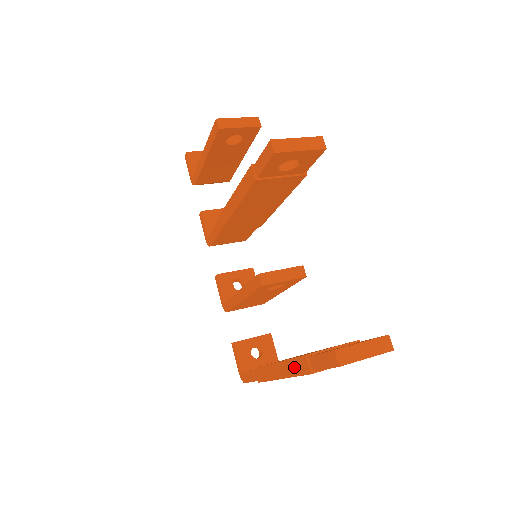
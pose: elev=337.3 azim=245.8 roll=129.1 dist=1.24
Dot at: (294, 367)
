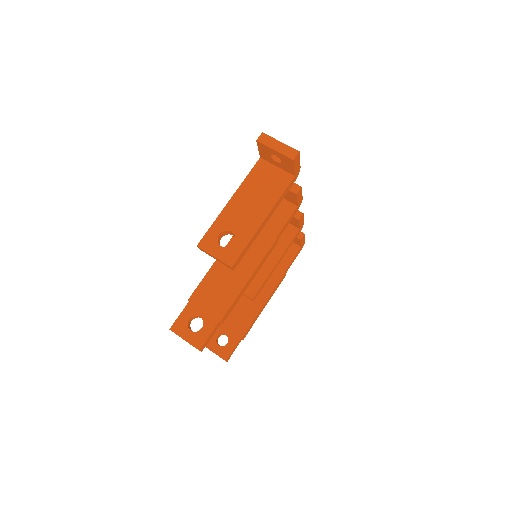
Dot at: occluded
